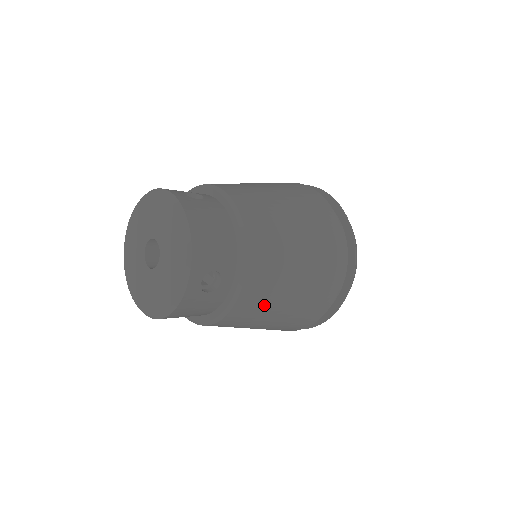
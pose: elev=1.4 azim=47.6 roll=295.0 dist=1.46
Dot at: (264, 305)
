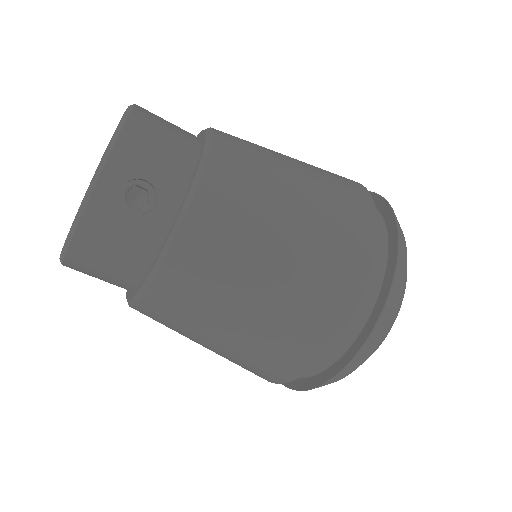
Dot at: (223, 271)
